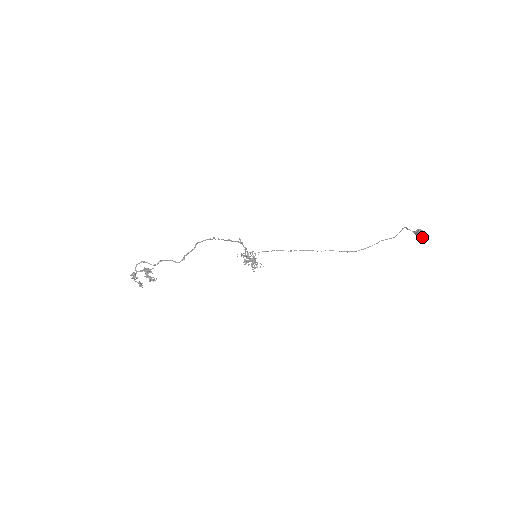
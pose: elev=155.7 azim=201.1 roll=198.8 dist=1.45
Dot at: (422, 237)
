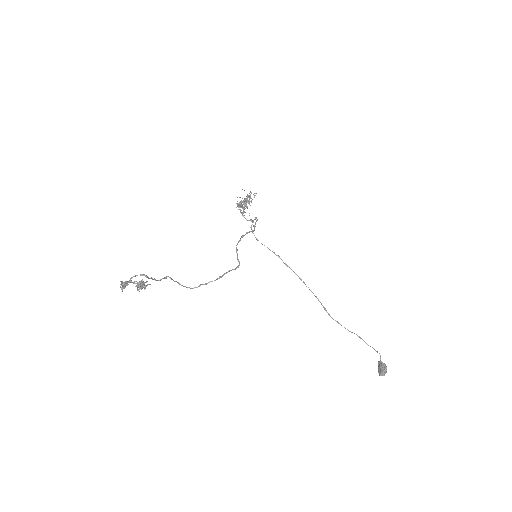
Dot at: (381, 375)
